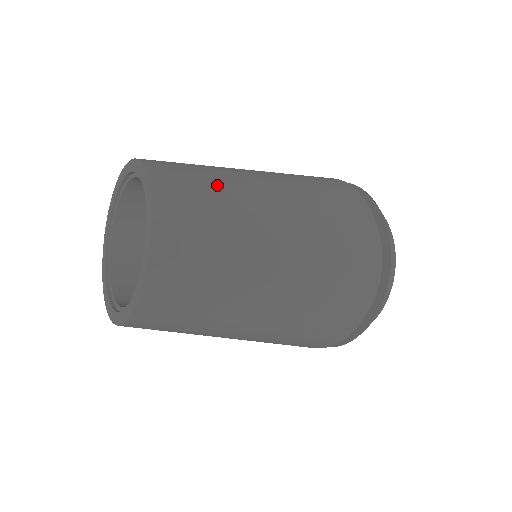
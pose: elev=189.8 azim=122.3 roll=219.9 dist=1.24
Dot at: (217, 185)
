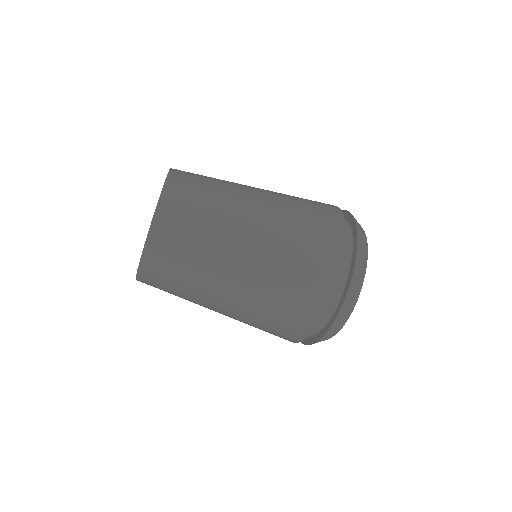
Dot at: occluded
